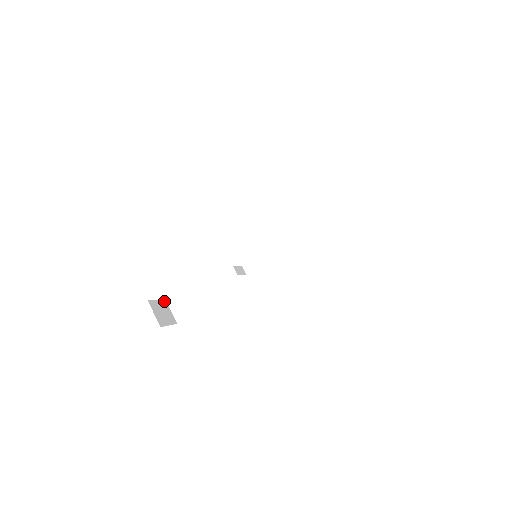
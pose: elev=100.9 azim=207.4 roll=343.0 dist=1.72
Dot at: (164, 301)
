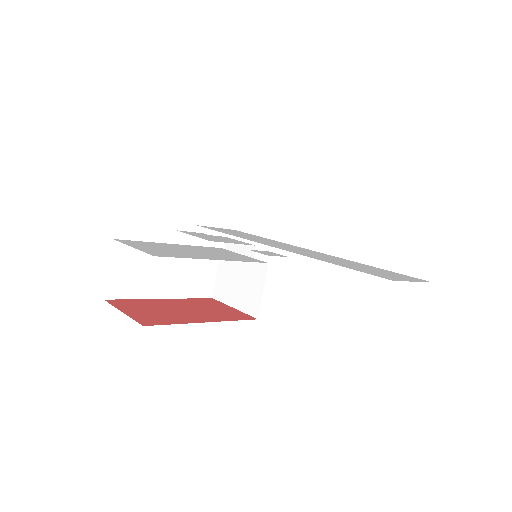
Dot at: (116, 245)
